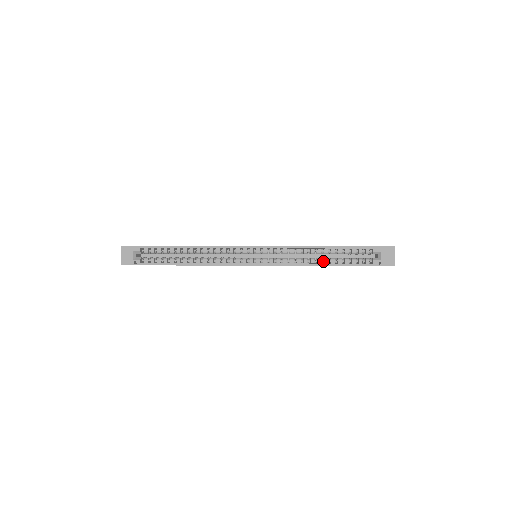
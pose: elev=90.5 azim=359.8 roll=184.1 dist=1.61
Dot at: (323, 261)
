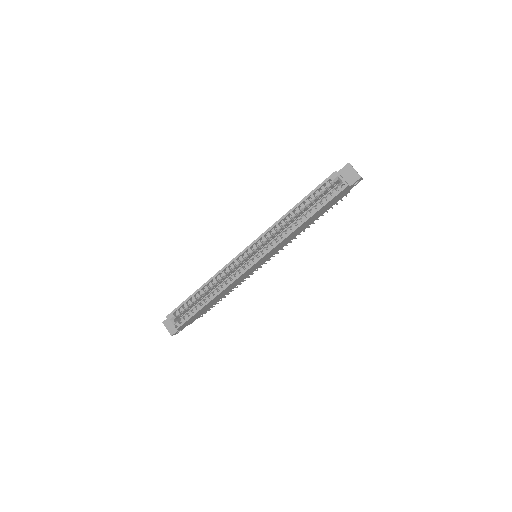
Dot at: (302, 219)
